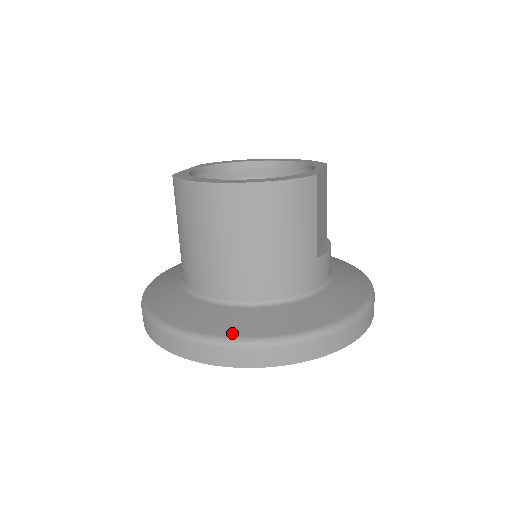
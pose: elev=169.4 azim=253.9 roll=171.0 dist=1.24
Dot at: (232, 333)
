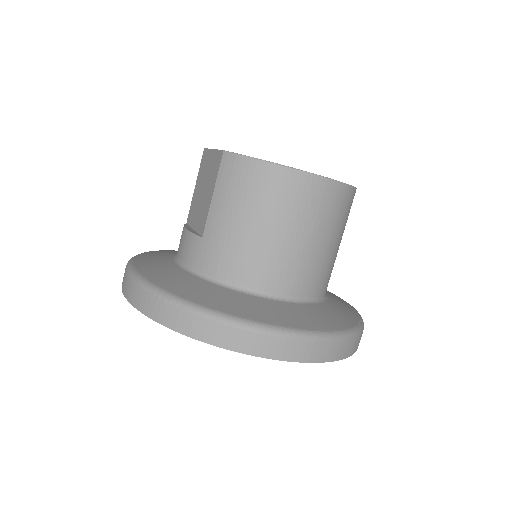
Dot at: (306, 326)
